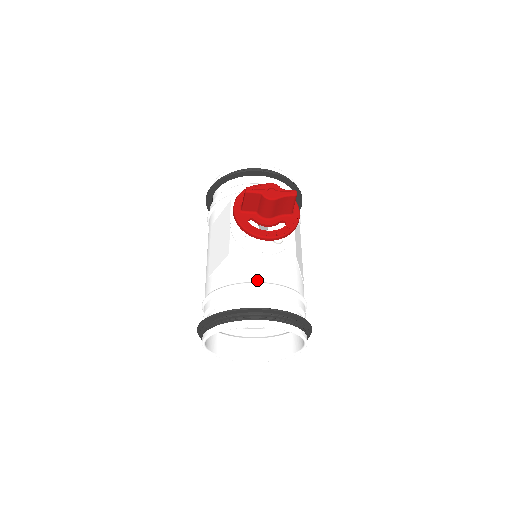
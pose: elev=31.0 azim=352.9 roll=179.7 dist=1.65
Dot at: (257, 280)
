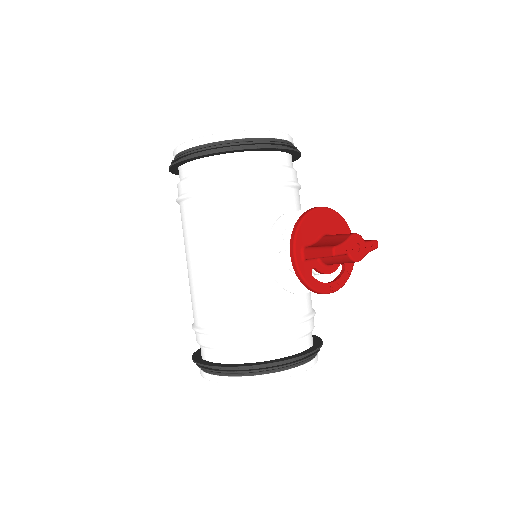
Dot at: (289, 317)
